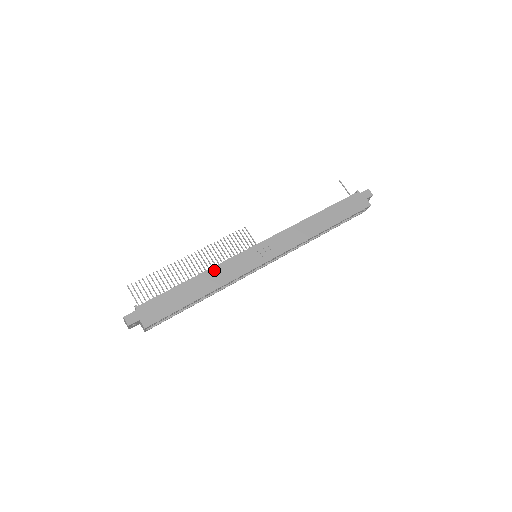
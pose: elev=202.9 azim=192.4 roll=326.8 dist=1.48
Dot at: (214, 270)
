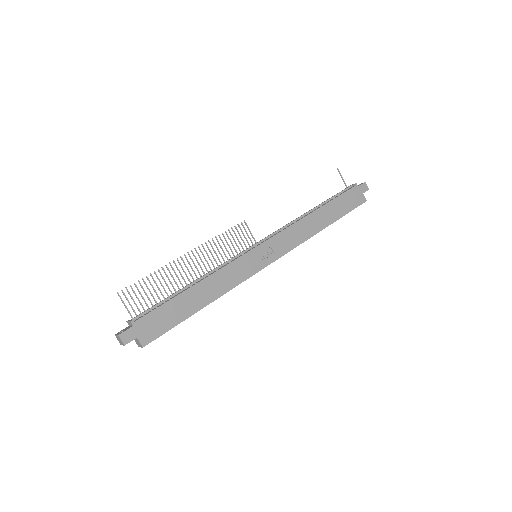
Dot at: (216, 275)
